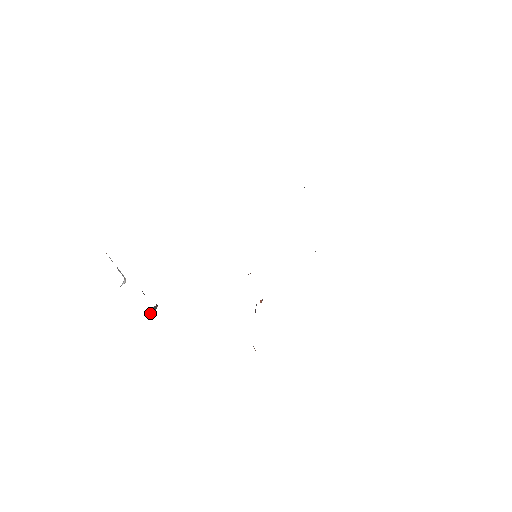
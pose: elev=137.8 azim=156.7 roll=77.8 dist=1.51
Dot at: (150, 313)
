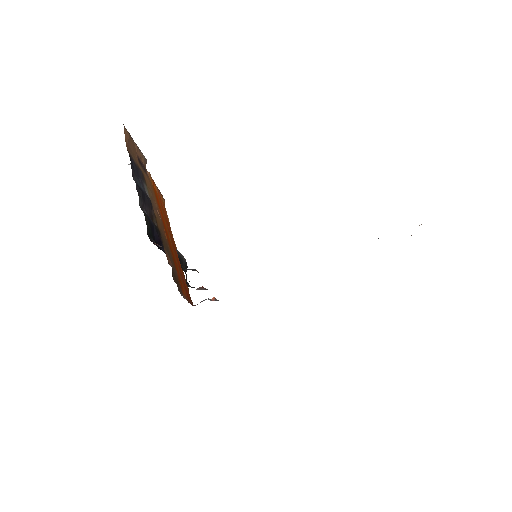
Dot at: occluded
